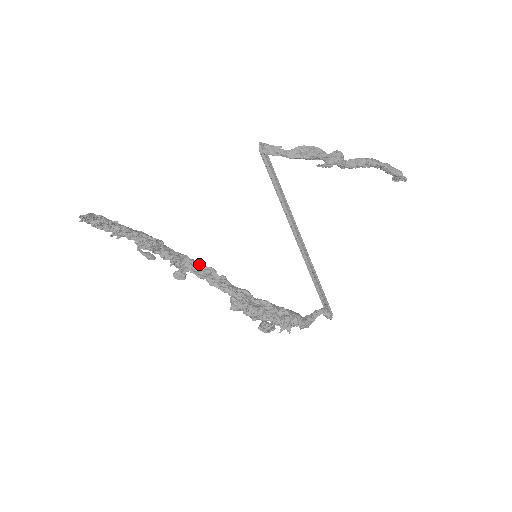
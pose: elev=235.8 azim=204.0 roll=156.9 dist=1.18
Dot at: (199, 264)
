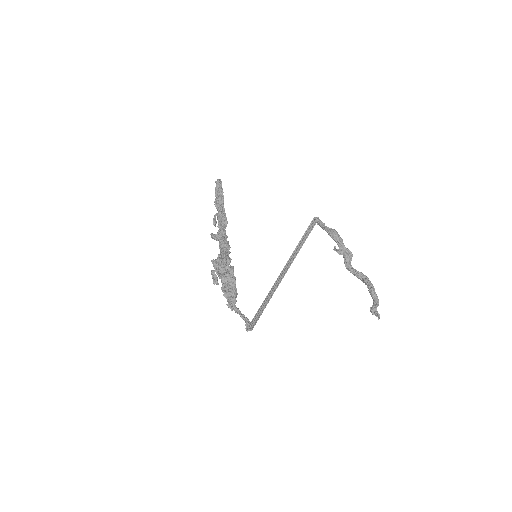
Dot at: (227, 242)
